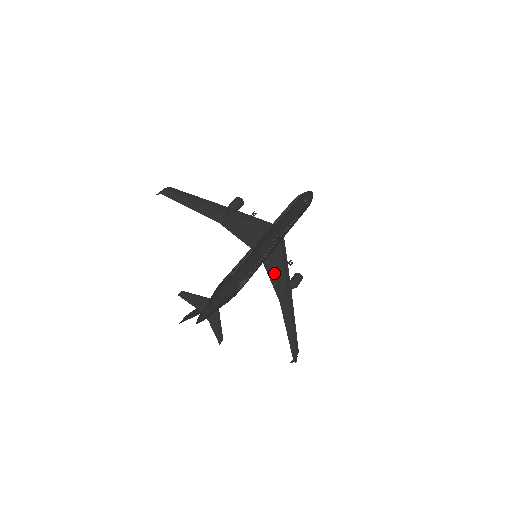
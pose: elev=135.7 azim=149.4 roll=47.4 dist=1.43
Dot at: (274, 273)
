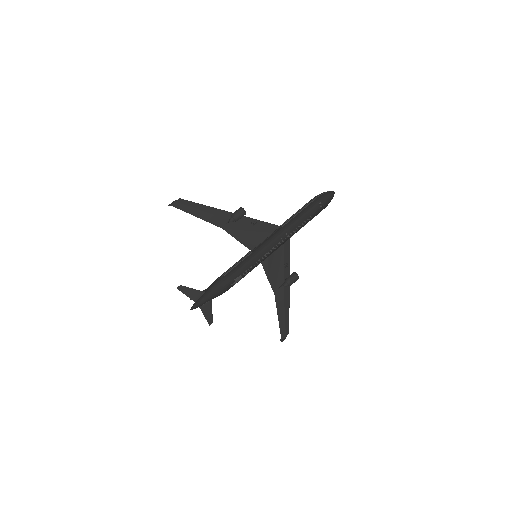
Dot at: (272, 271)
